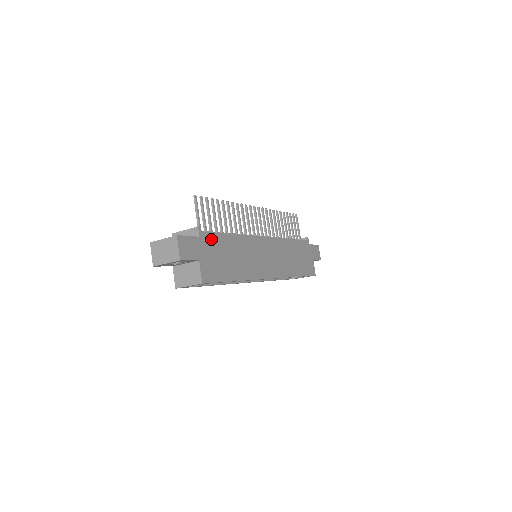
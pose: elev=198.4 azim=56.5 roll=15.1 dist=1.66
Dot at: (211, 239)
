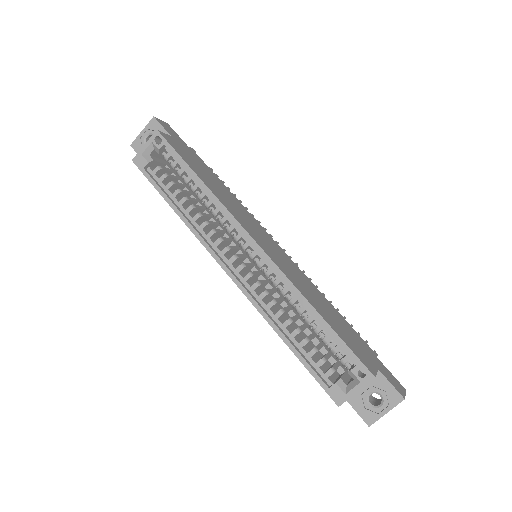
Dot at: (199, 160)
